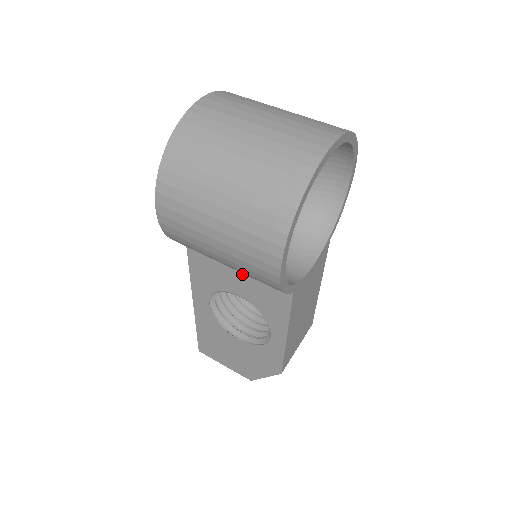
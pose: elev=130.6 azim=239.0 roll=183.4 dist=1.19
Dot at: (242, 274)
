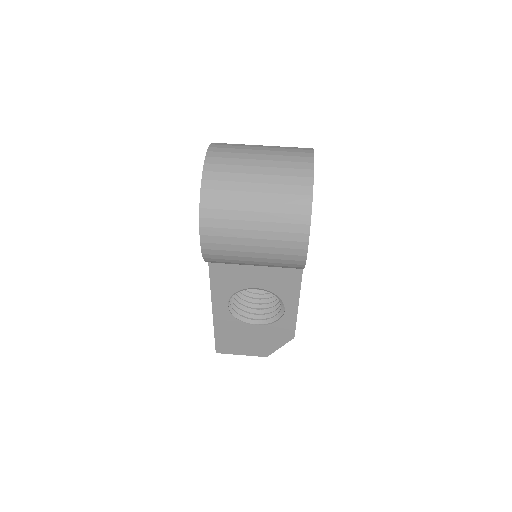
Dot at: (260, 270)
